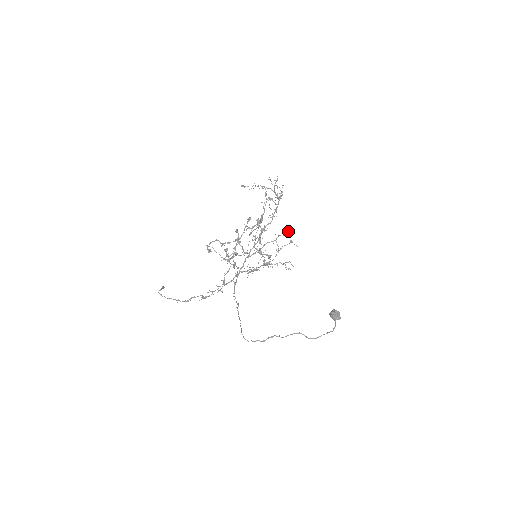
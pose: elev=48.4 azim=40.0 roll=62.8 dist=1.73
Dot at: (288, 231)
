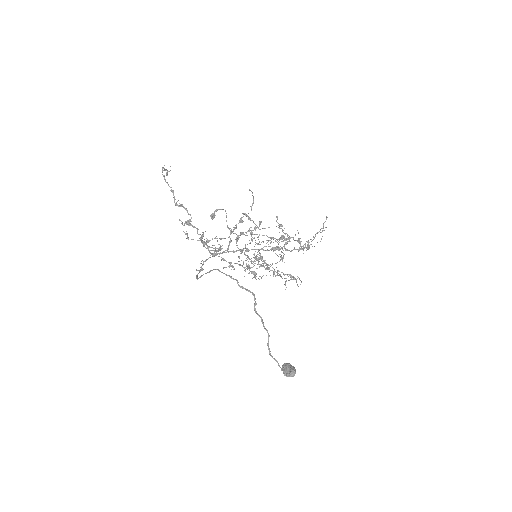
Dot at: occluded
